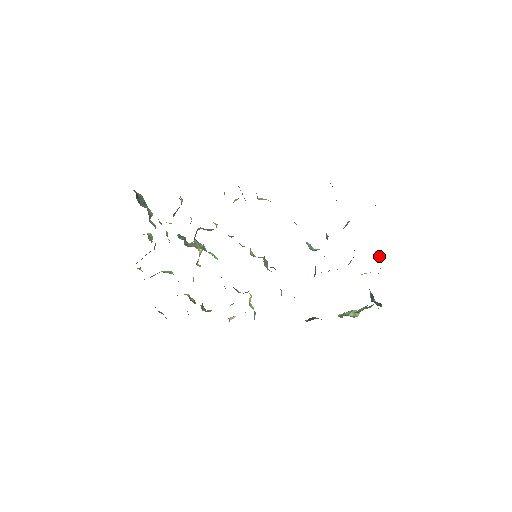
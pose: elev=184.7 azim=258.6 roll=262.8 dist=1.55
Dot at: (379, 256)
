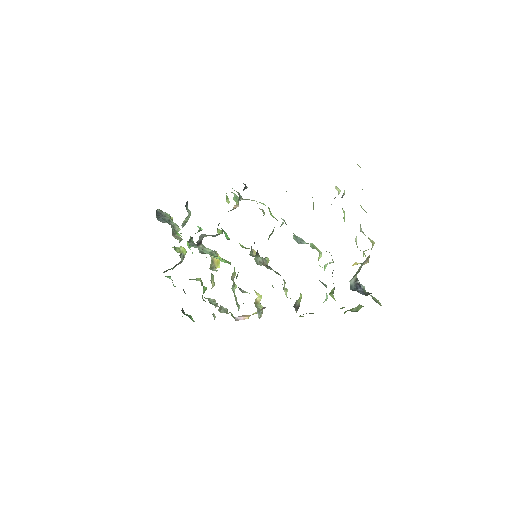
Dot at: (373, 243)
